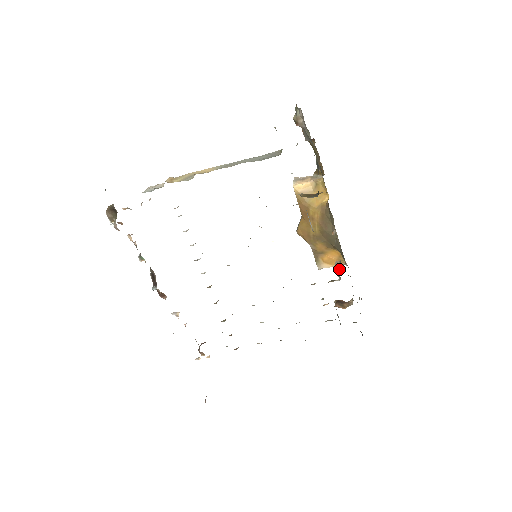
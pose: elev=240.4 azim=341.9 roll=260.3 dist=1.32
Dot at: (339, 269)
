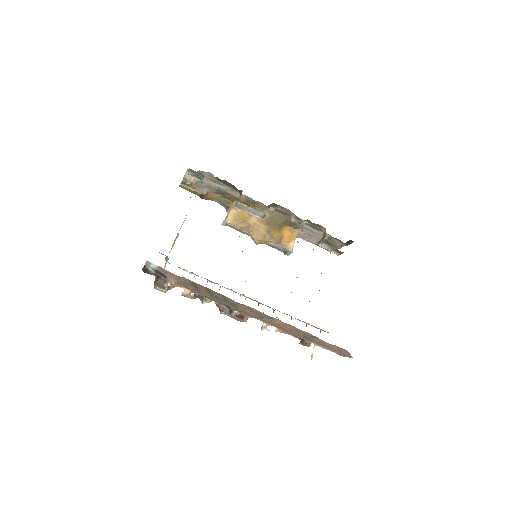
Dot at: (296, 219)
